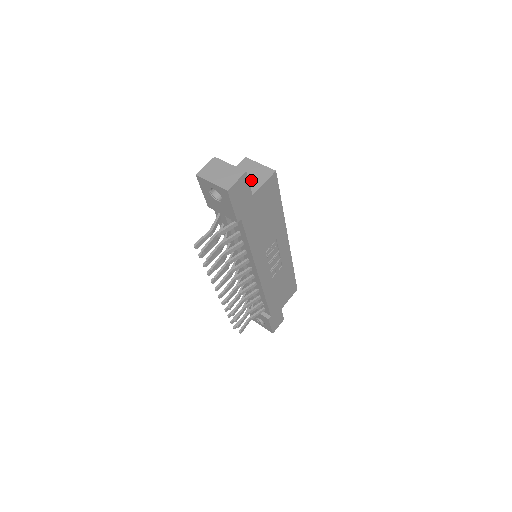
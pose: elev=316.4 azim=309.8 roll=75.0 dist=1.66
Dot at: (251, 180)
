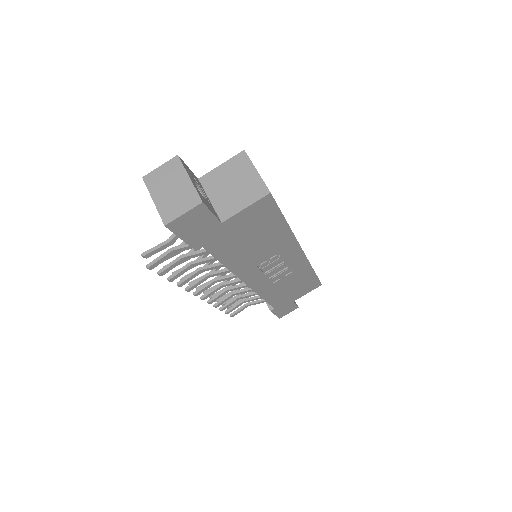
Dot at: (232, 195)
